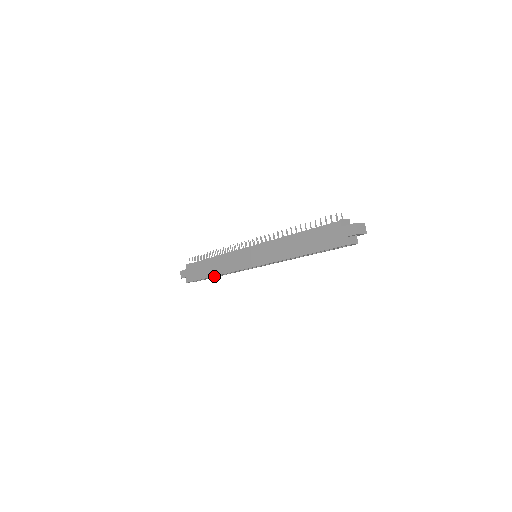
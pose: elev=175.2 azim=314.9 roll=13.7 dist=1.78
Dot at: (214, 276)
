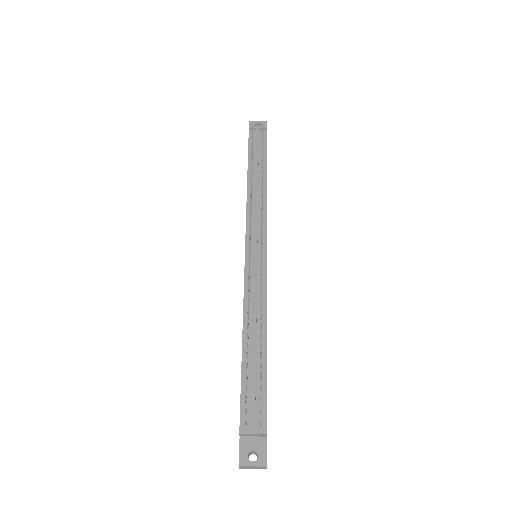
Dot at: occluded
